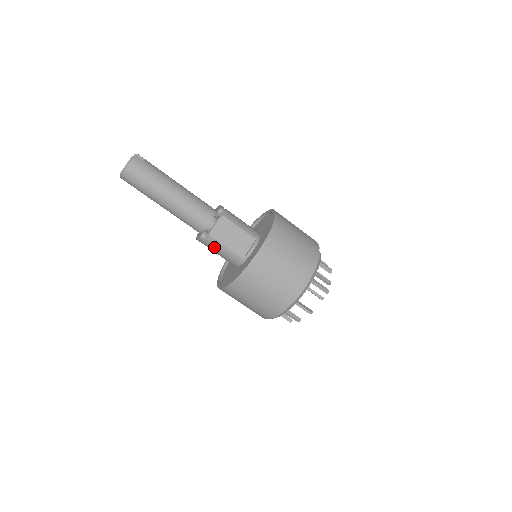
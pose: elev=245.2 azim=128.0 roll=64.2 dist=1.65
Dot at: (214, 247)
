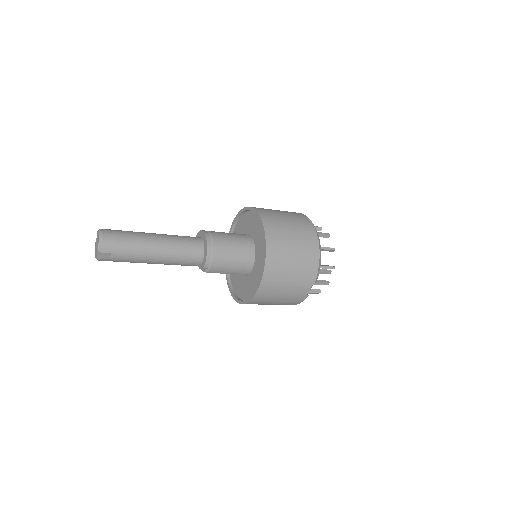
Dot at: occluded
